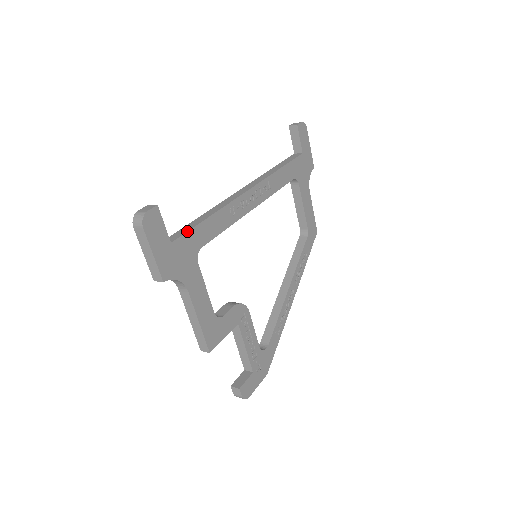
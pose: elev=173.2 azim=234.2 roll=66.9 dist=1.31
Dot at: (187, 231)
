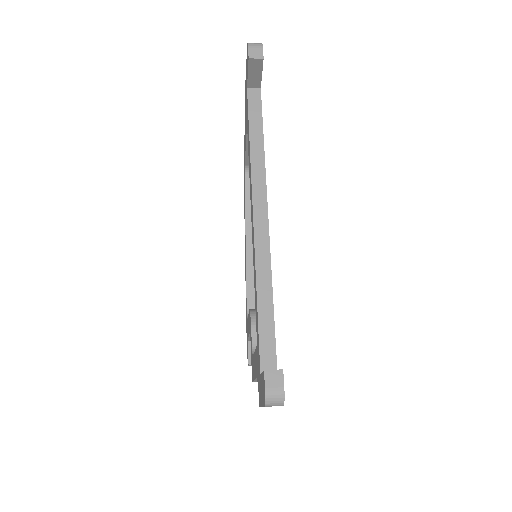
Dot at: (275, 342)
